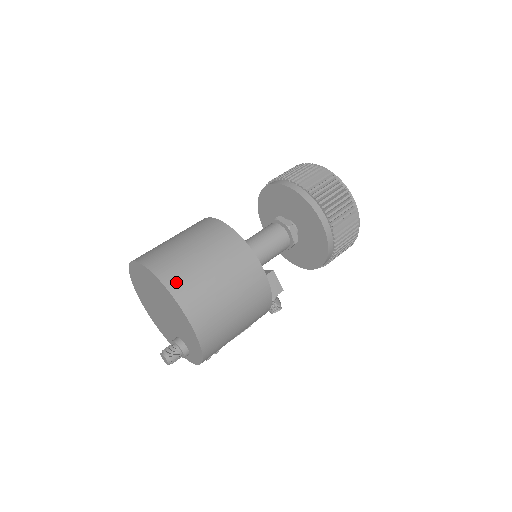
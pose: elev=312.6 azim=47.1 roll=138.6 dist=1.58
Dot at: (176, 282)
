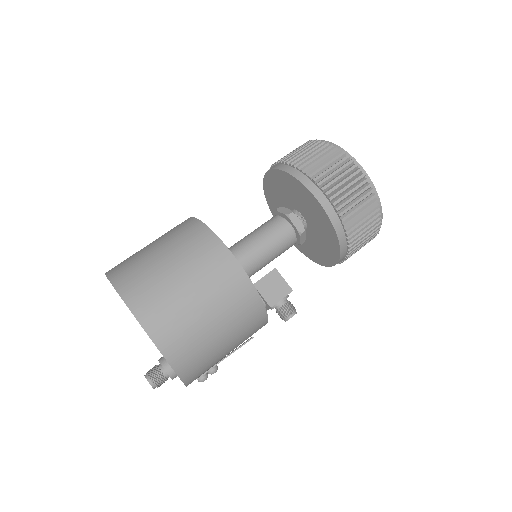
Dot at: (128, 284)
